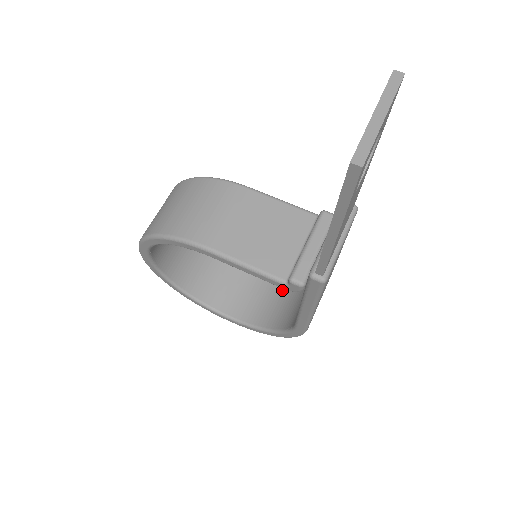
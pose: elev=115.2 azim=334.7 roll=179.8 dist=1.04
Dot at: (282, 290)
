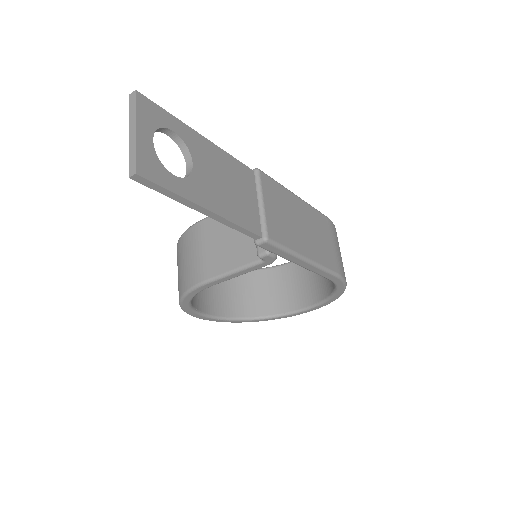
Dot at: occluded
